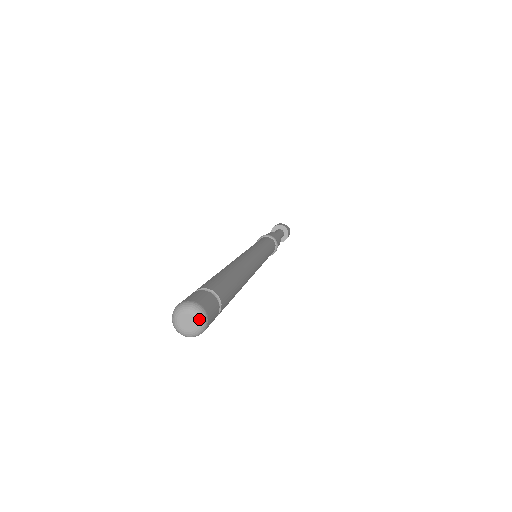
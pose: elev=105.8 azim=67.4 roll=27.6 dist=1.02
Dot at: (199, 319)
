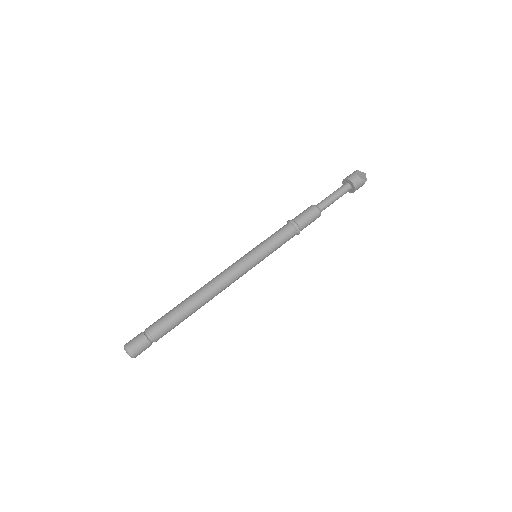
Dot at: (130, 356)
